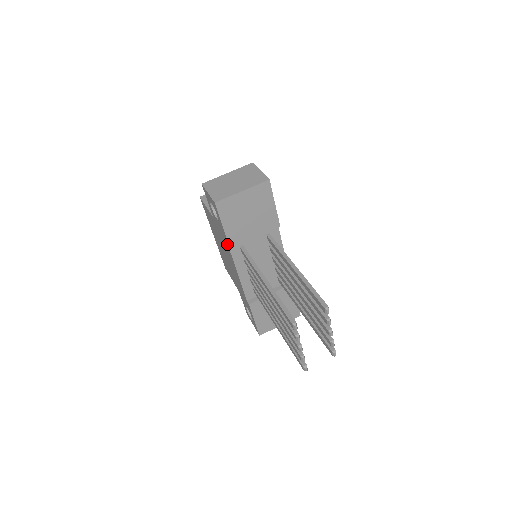
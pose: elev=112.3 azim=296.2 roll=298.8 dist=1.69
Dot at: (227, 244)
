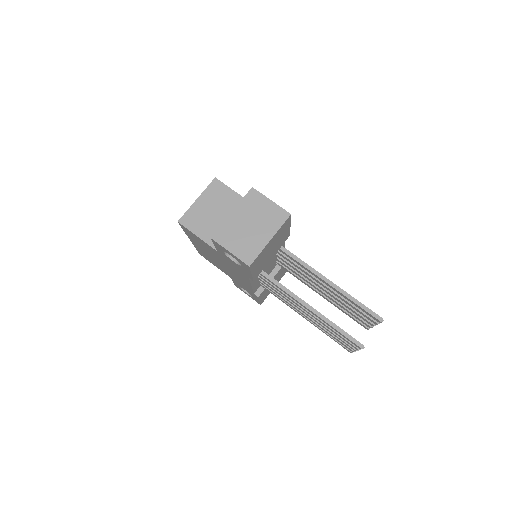
Dot at: (246, 276)
